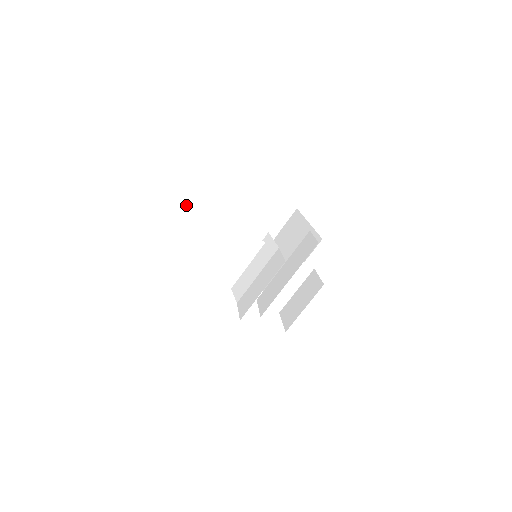
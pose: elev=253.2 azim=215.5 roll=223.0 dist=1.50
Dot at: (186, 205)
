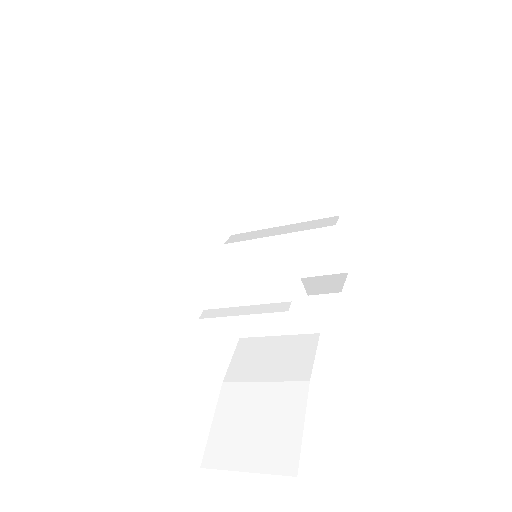
Dot at: occluded
